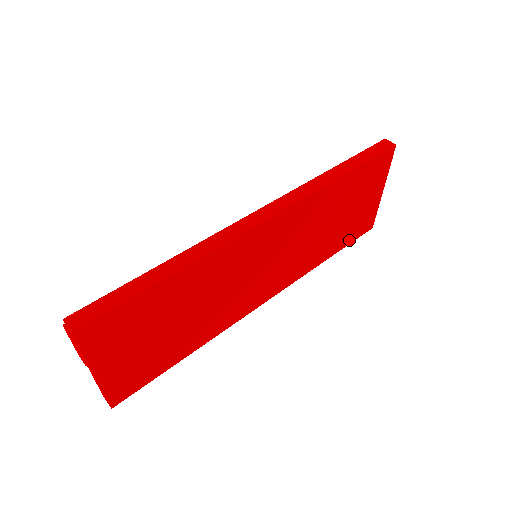
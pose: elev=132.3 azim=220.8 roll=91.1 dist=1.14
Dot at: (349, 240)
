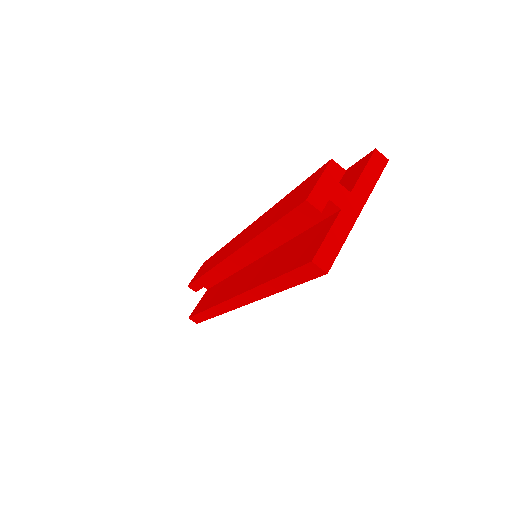
Dot at: occluded
